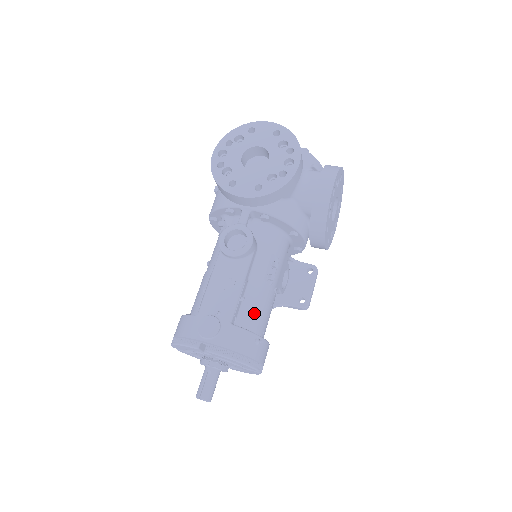
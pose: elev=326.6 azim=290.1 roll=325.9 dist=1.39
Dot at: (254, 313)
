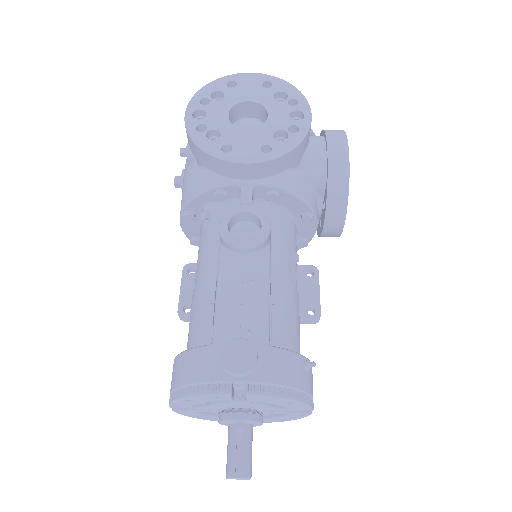
Dot at: (289, 327)
